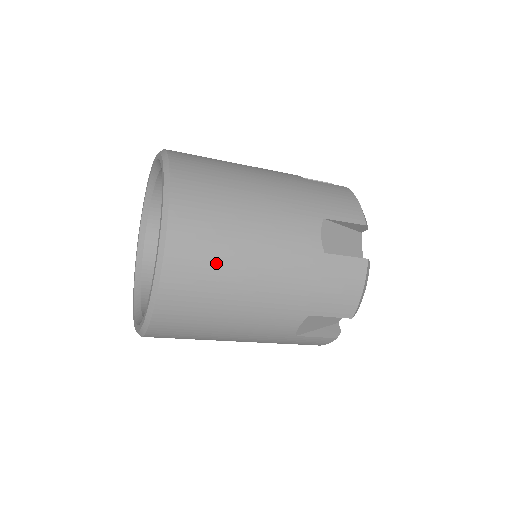
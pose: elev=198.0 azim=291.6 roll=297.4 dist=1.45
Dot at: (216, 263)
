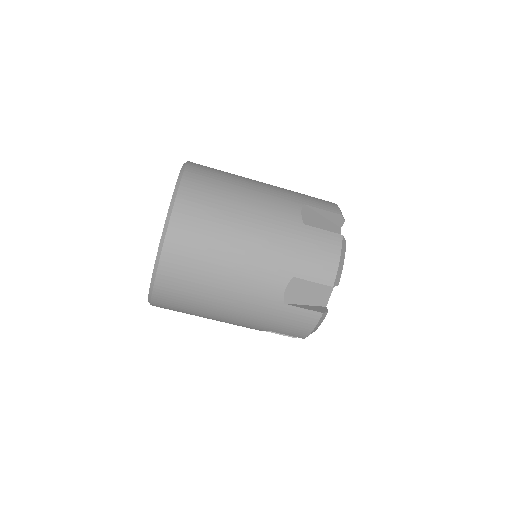
Dot at: (223, 171)
